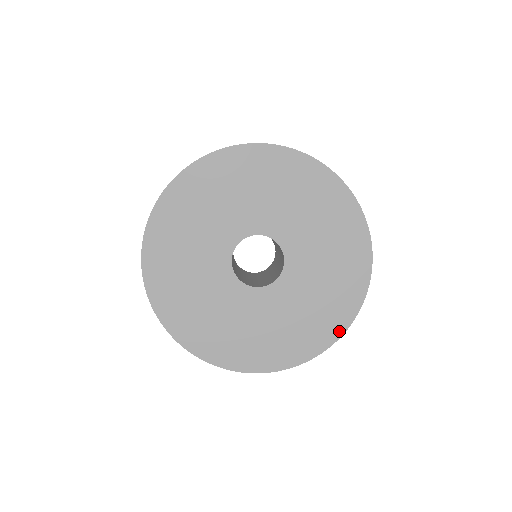
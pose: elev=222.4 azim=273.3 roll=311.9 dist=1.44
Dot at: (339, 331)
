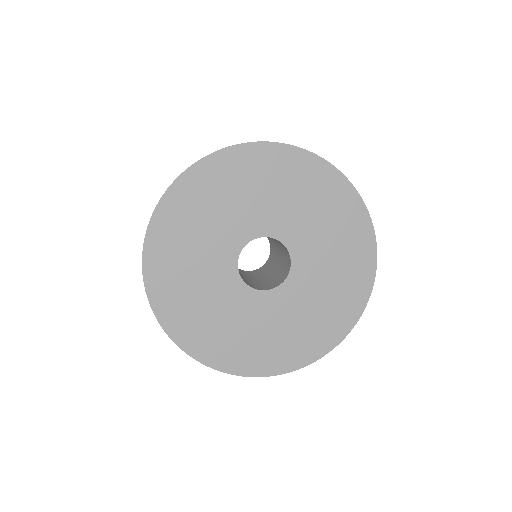
Dot at: (303, 362)
